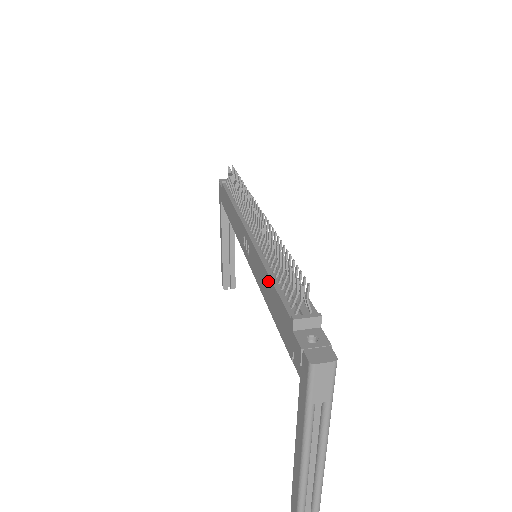
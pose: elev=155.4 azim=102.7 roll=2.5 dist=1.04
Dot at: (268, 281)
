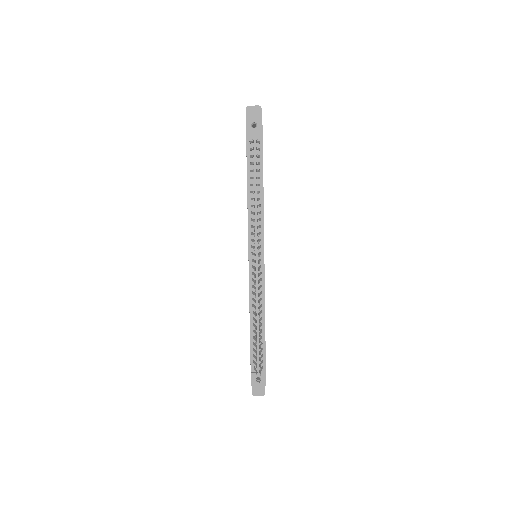
Dot at: occluded
